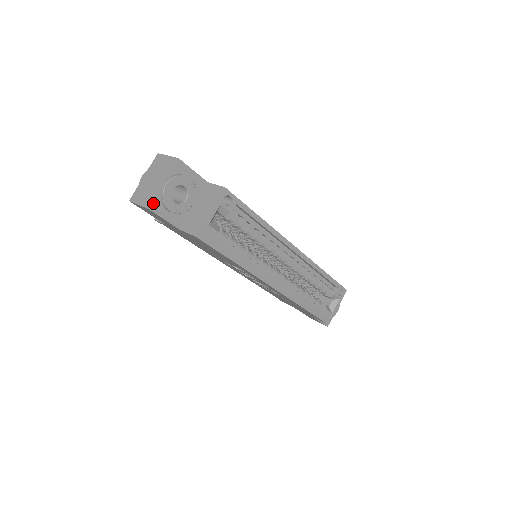
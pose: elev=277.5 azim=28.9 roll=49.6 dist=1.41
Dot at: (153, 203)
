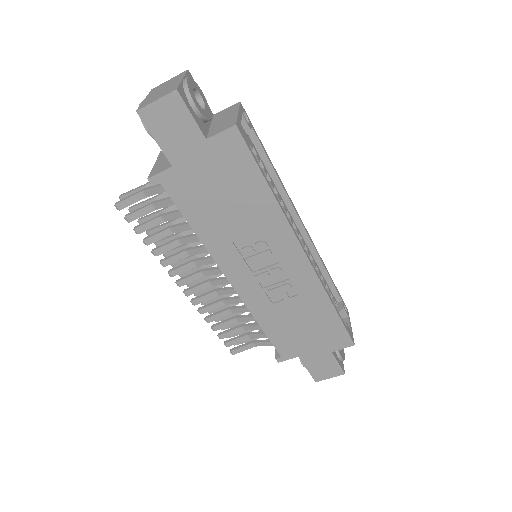
Dot at: (179, 89)
